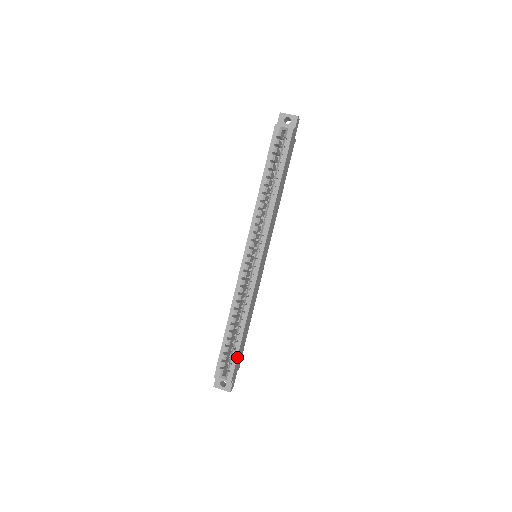
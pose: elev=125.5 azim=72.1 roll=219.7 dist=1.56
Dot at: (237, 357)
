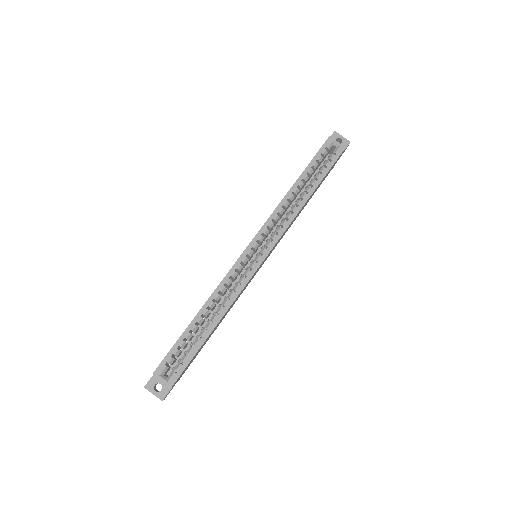
Dot at: (192, 358)
